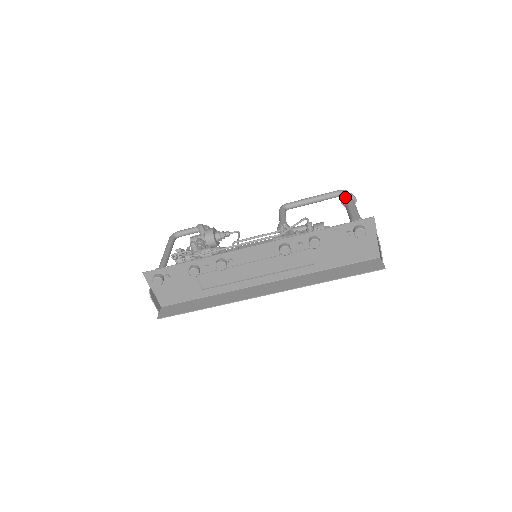
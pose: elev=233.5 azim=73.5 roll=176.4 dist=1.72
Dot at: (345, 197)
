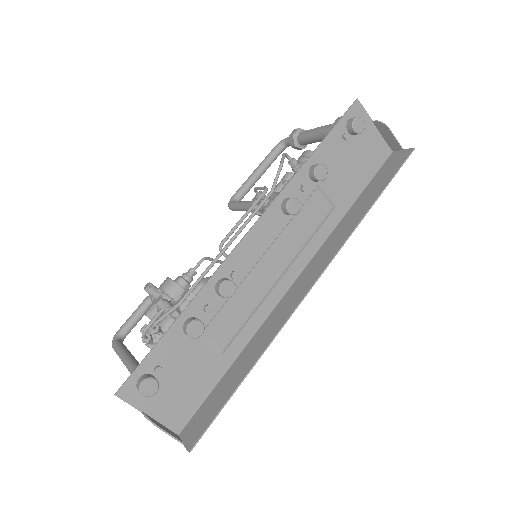
Dot at: (294, 135)
